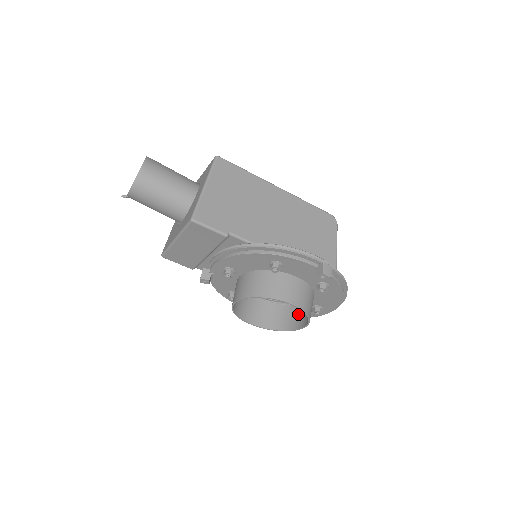
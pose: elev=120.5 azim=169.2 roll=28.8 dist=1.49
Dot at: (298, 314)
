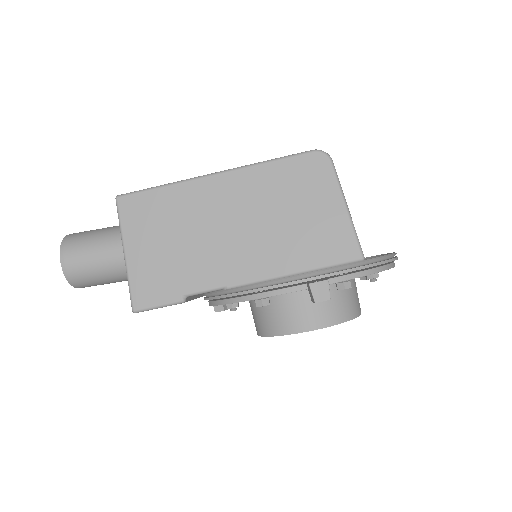
Dot at: occluded
